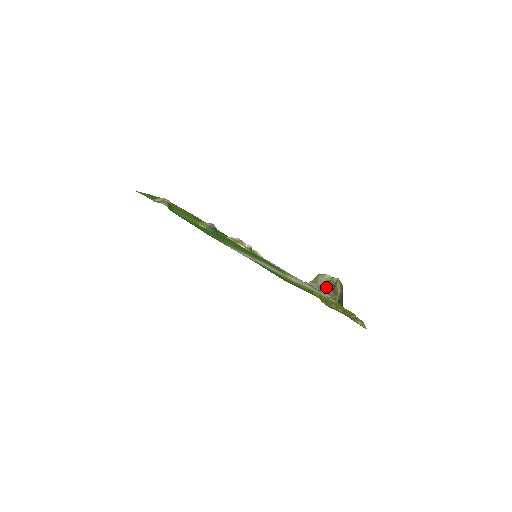
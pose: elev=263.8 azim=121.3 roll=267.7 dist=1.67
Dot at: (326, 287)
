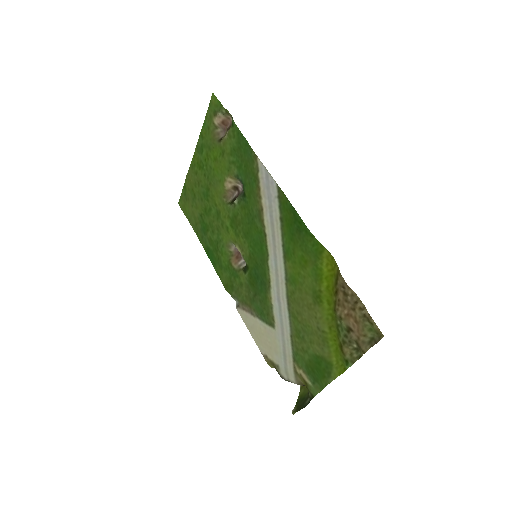
Dot at: occluded
